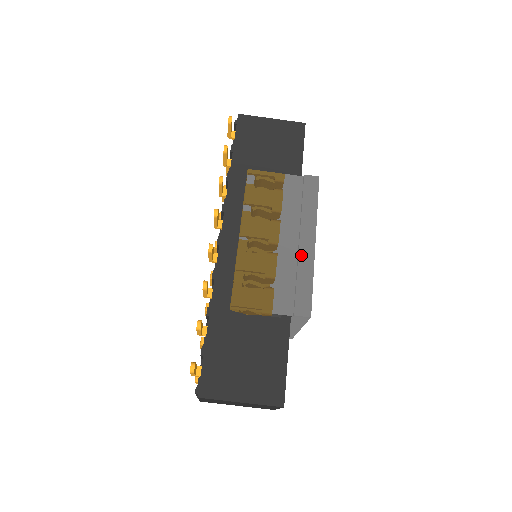
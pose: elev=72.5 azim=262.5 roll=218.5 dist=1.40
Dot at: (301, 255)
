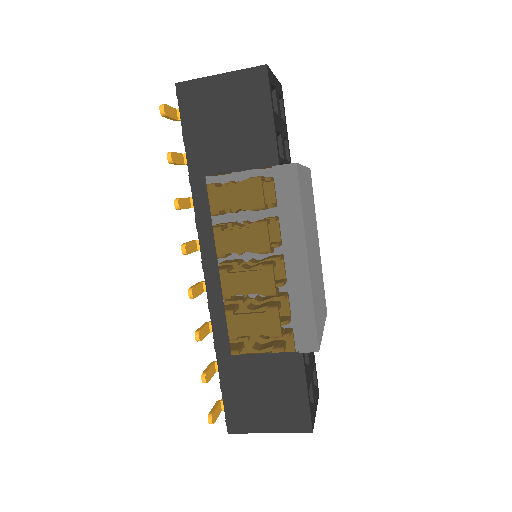
Dot at: (293, 280)
